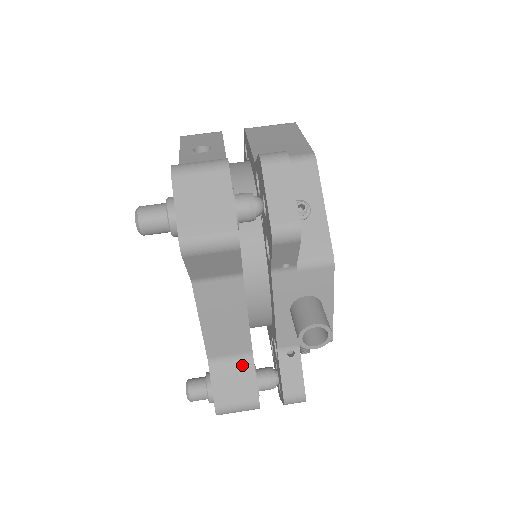
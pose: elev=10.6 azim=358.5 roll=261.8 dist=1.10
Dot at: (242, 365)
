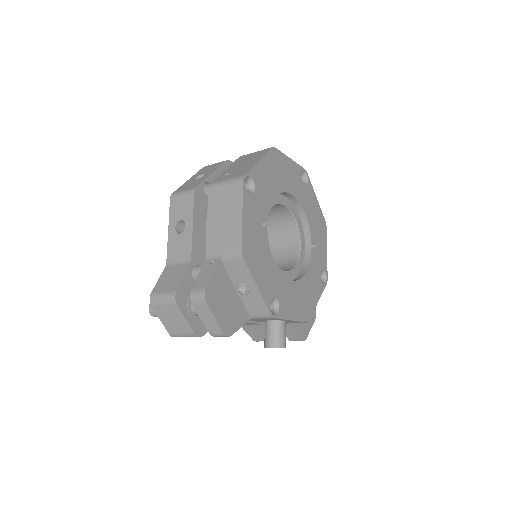
Dot at: (259, 328)
